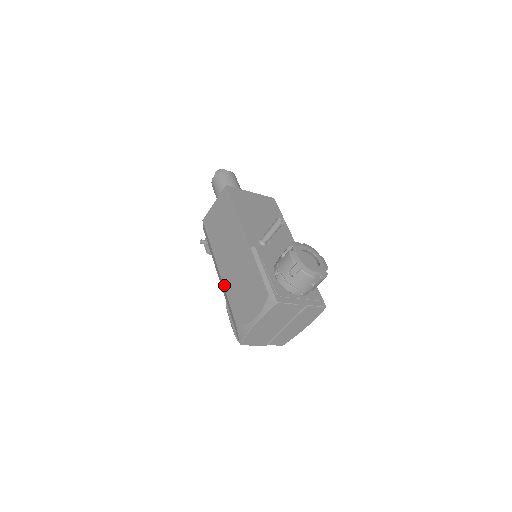
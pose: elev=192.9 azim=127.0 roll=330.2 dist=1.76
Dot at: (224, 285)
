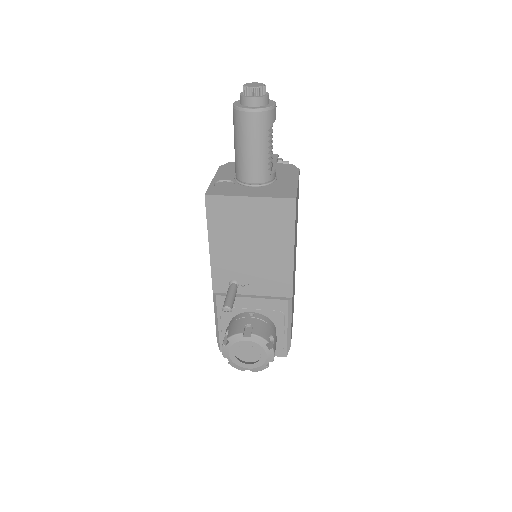
Dot at: occluded
